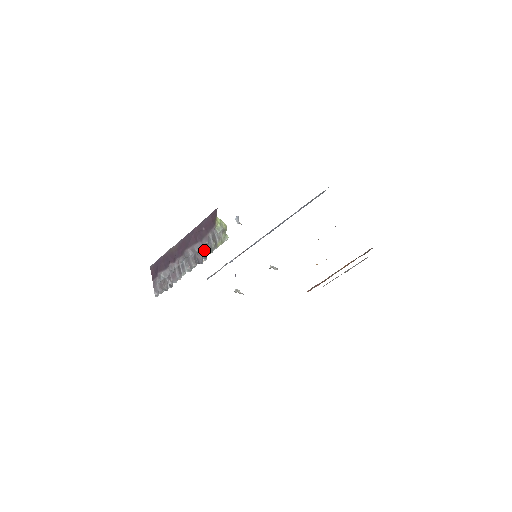
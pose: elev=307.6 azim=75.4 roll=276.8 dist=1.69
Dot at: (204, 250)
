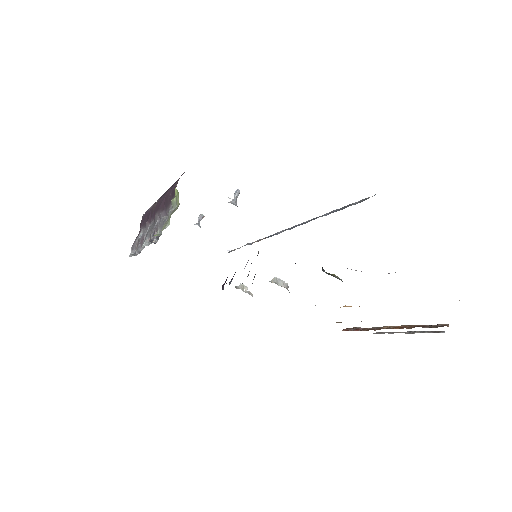
Dot at: (160, 226)
